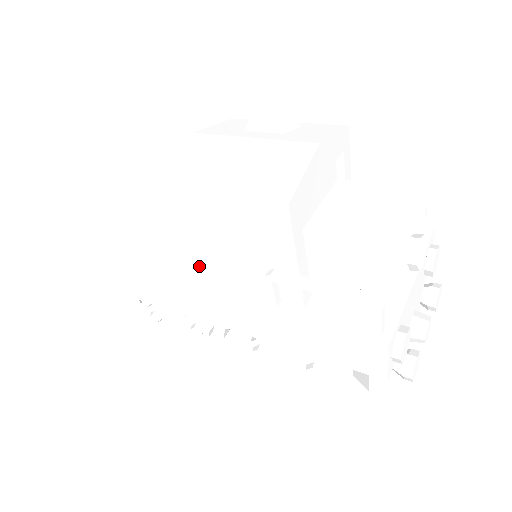
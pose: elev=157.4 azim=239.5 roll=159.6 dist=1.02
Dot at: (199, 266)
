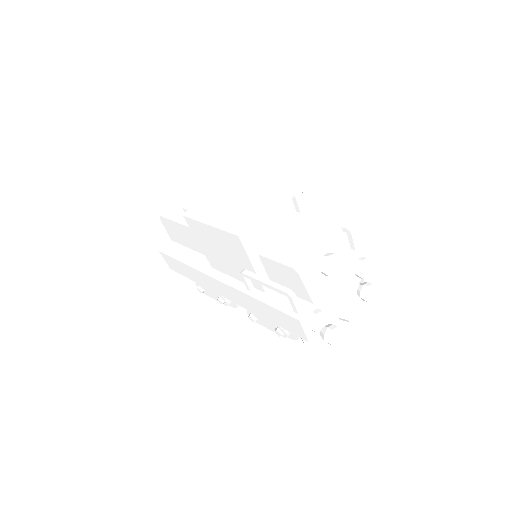
Dot at: (213, 262)
